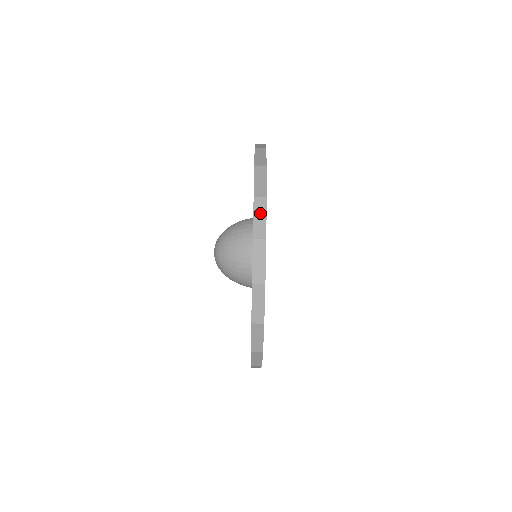
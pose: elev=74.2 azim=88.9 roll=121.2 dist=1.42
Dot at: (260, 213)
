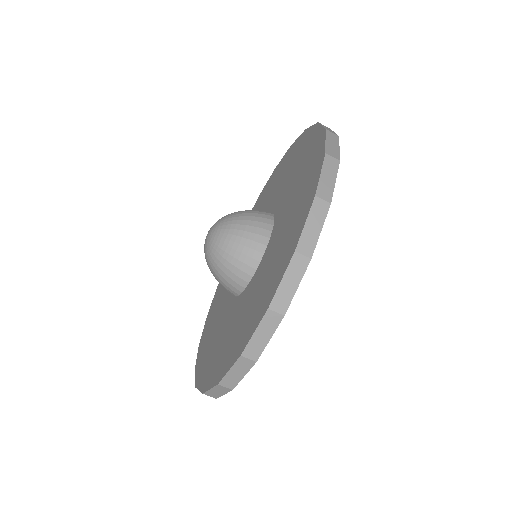
Dot at: (265, 331)
